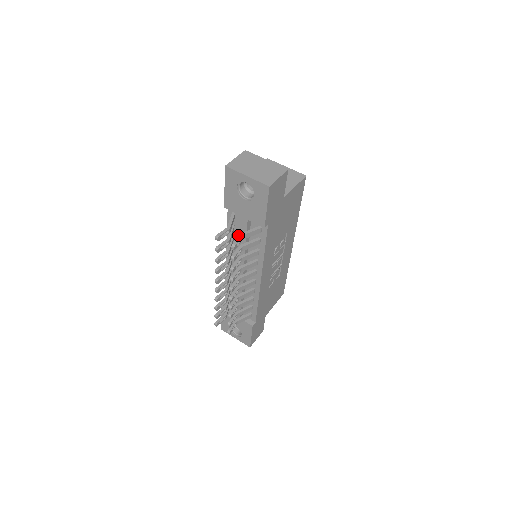
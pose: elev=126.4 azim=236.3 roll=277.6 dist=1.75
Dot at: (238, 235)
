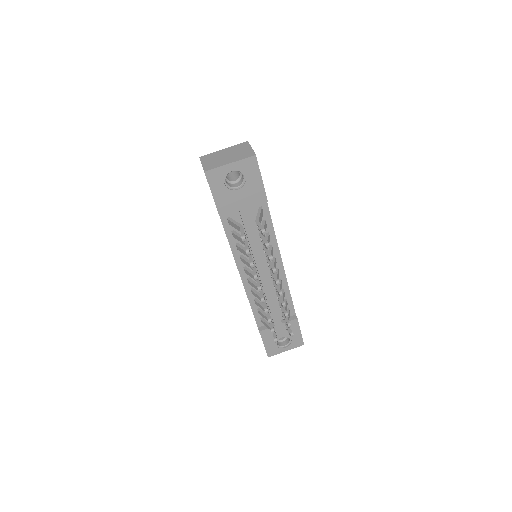
Dot at: occluded
